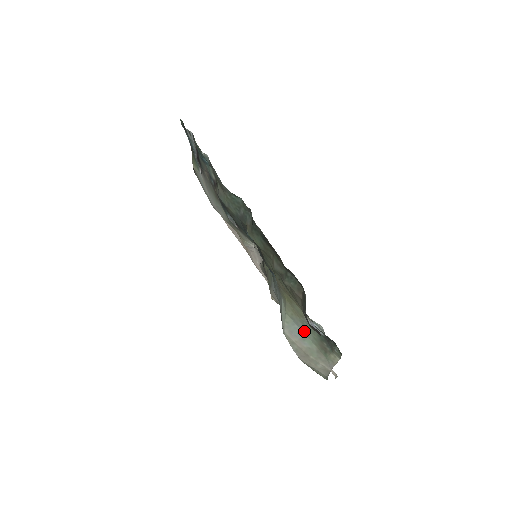
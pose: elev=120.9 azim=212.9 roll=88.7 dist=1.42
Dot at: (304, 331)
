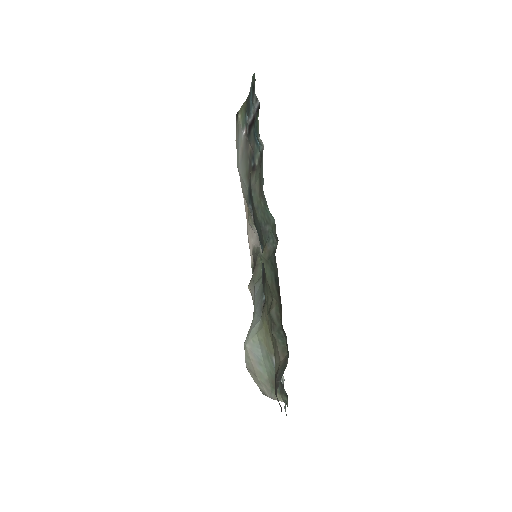
Dot at: (265, 360)
